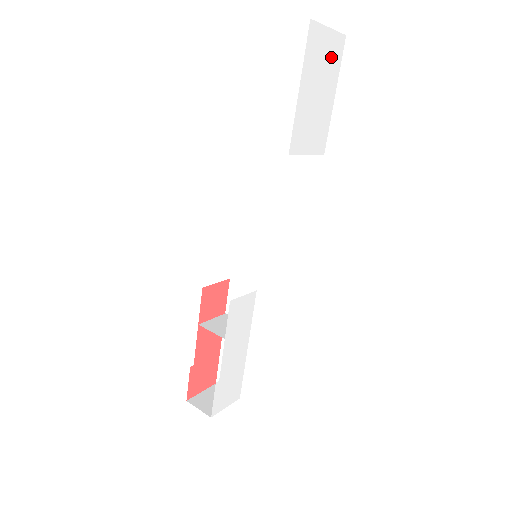
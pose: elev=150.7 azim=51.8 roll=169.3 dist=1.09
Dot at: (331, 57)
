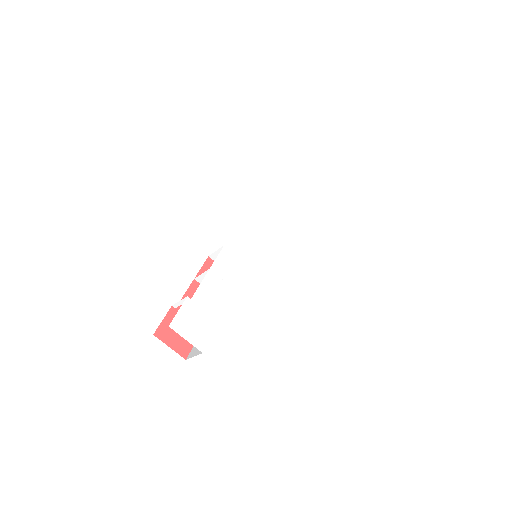
Dot at: (330, 195)
